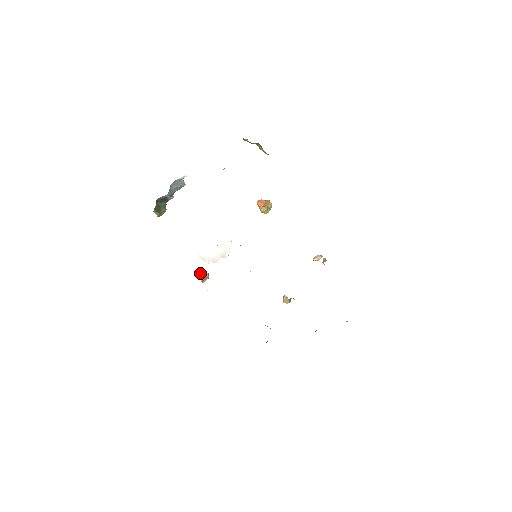
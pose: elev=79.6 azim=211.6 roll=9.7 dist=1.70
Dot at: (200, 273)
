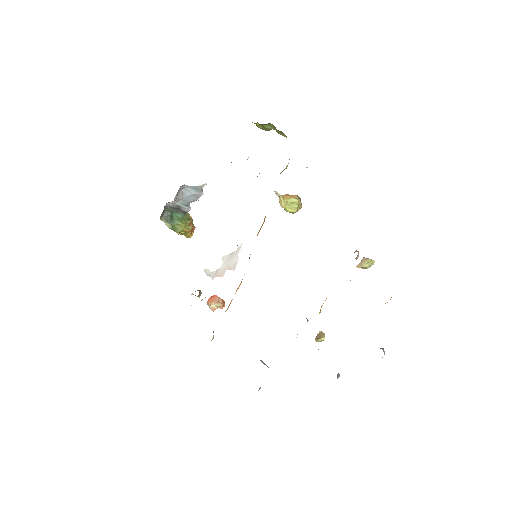
Dot at: occluded
